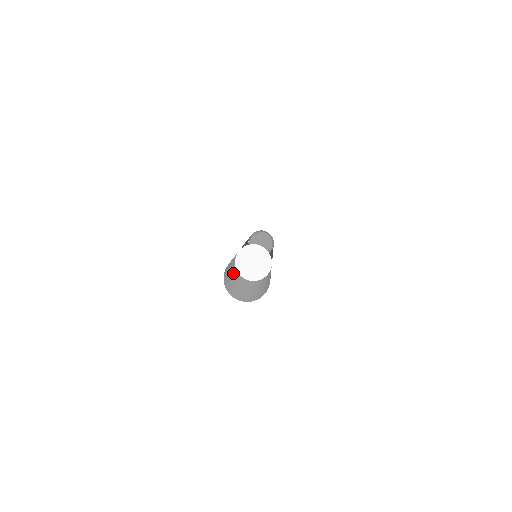
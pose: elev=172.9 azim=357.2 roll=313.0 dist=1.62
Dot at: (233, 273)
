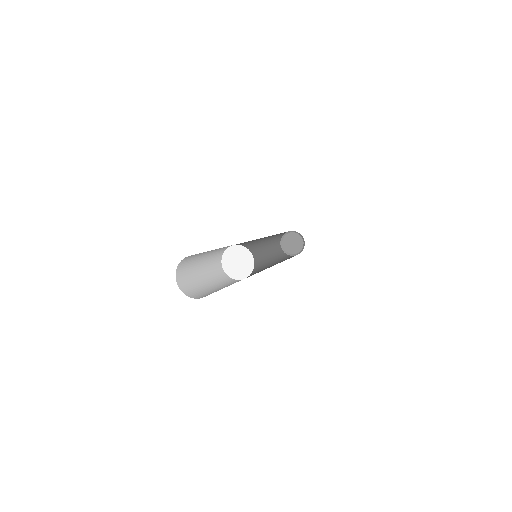
Dot at: (211, 260)
